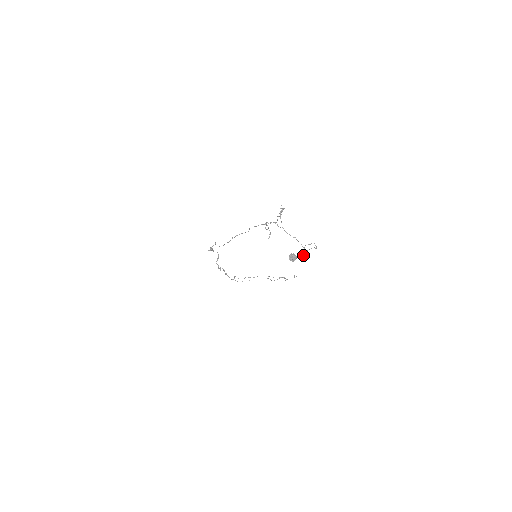
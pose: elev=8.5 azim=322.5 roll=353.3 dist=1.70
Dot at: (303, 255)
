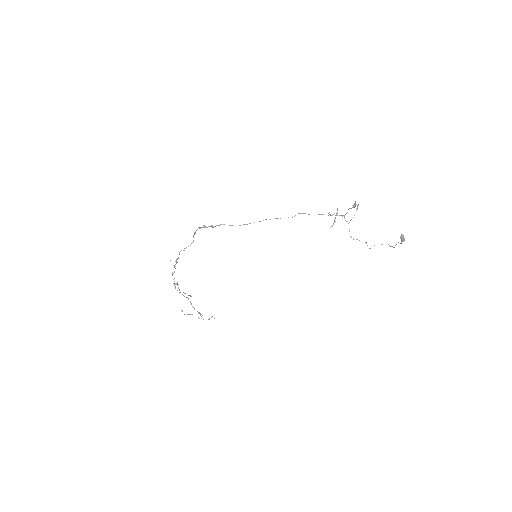
Dot at: (401, 243)
